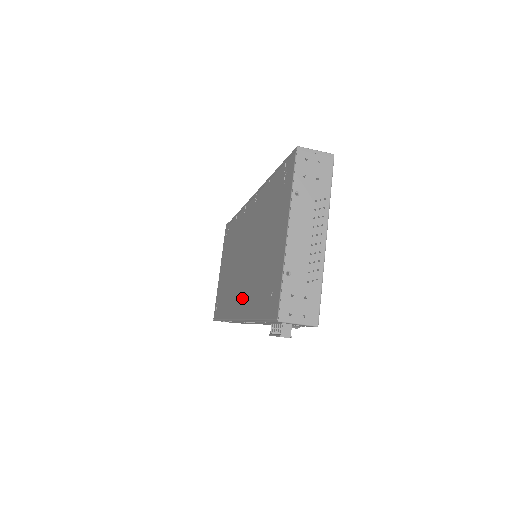
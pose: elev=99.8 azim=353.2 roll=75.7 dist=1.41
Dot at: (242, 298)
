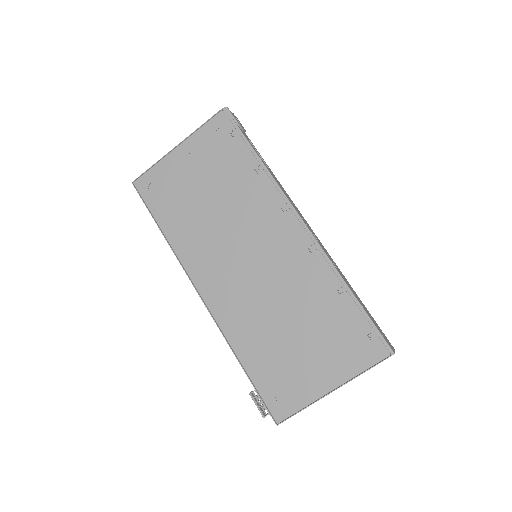
Dot at: (227, 302)
